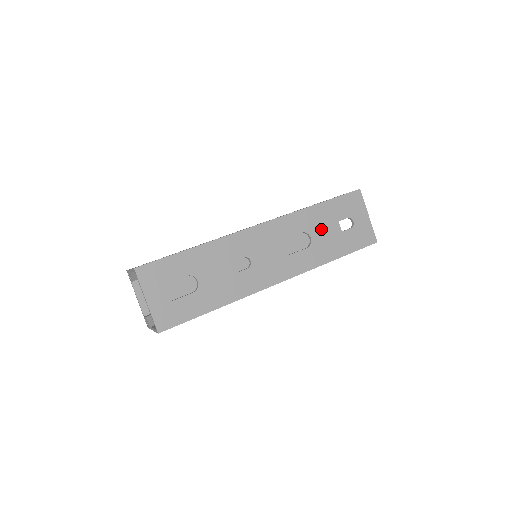
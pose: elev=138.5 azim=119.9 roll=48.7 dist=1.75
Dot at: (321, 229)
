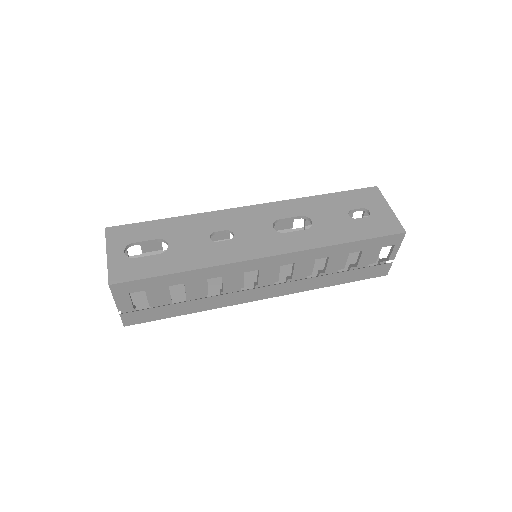
Dot at: (326, 215)
